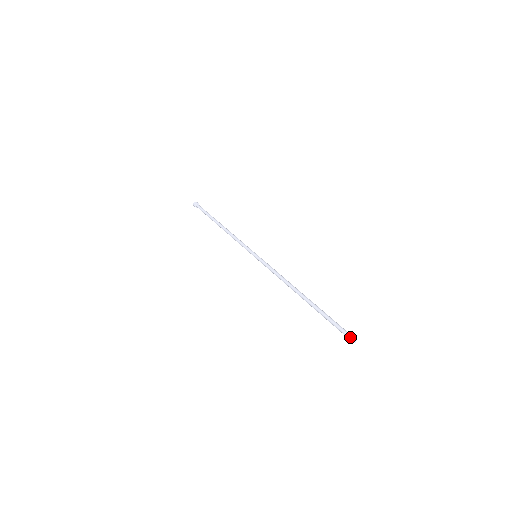
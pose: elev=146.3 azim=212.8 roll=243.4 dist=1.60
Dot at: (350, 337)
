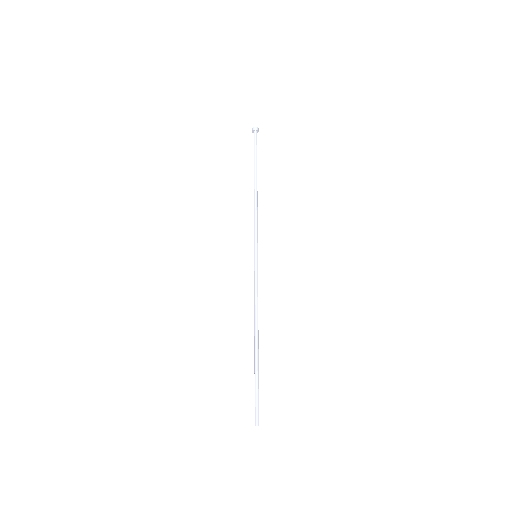
Dot at: (257, 420)
